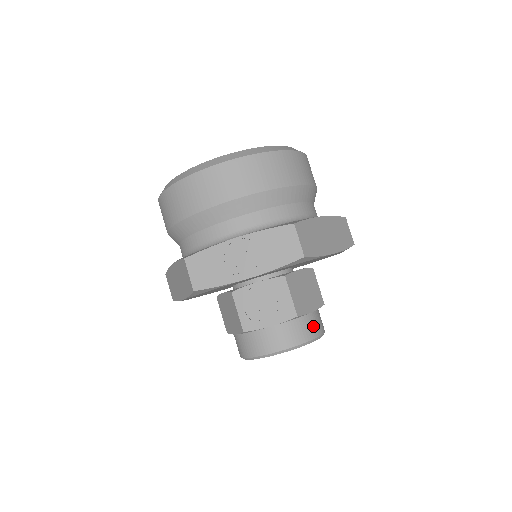
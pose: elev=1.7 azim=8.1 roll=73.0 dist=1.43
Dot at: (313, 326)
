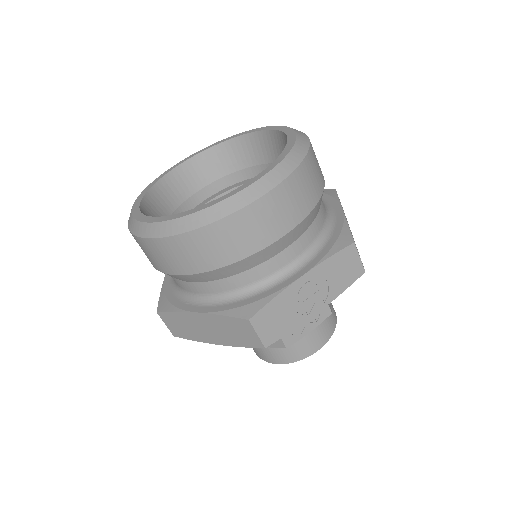
Dot at: (333, 310)
